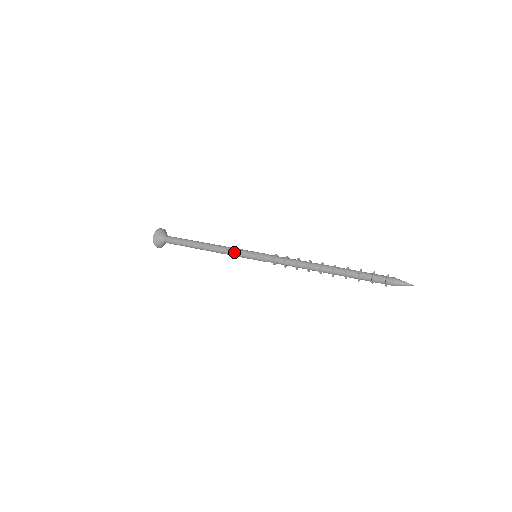
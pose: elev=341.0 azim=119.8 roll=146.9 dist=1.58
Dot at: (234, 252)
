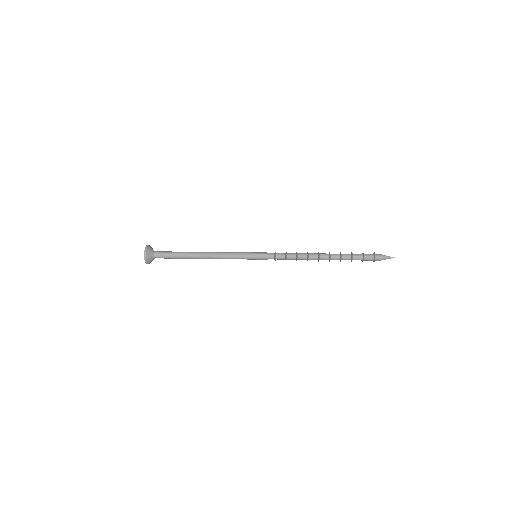
Dot at: (235, 253)
